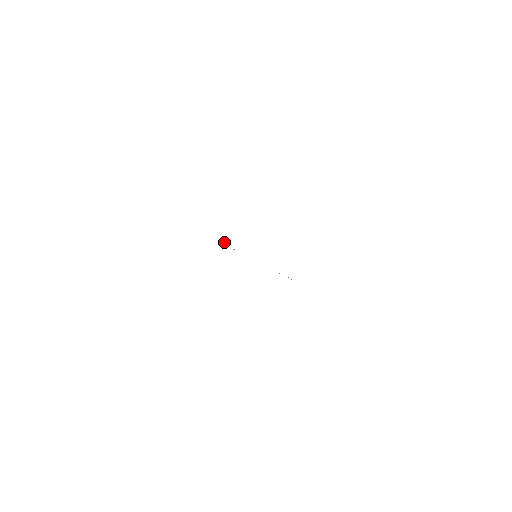
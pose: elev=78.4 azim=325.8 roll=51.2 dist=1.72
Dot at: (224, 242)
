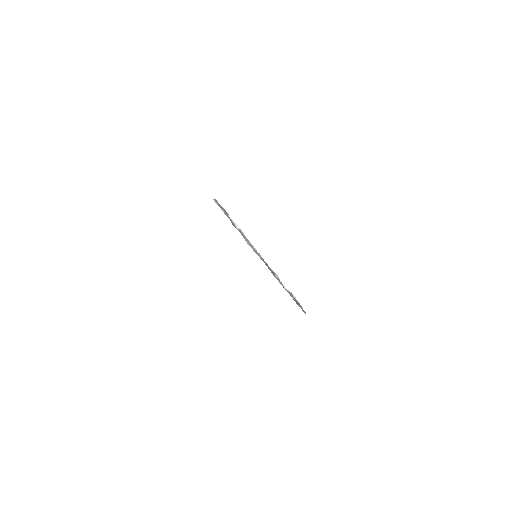
Dot at: (217, 202)
